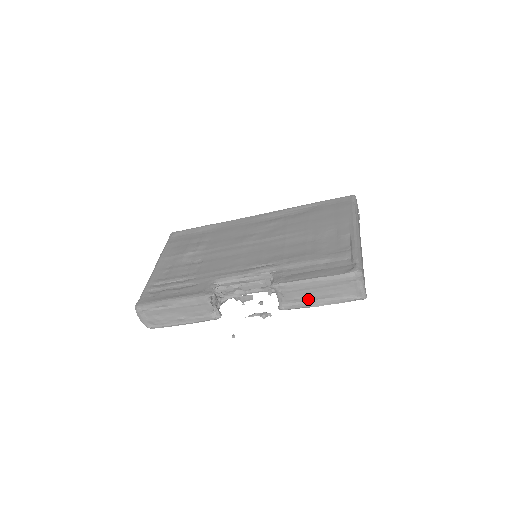
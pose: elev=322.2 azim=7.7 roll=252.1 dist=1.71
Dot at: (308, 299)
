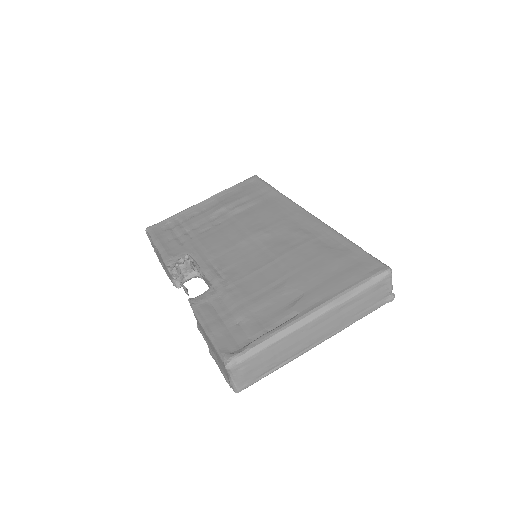
Dot at: (207, 340)
